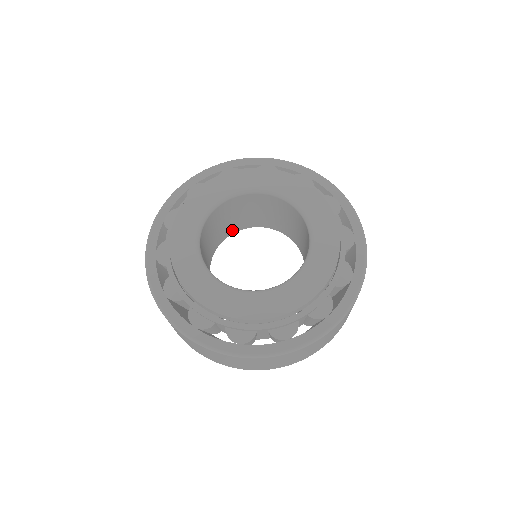
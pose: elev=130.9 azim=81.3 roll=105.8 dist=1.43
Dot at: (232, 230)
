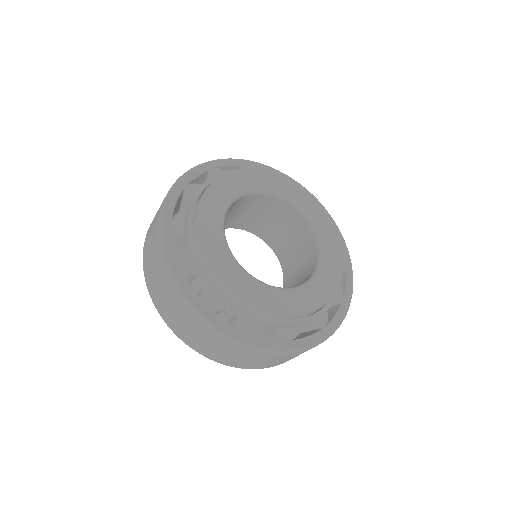
Dot at: occluded
